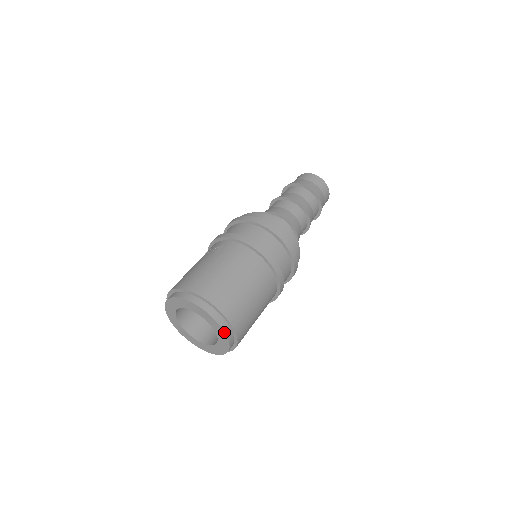
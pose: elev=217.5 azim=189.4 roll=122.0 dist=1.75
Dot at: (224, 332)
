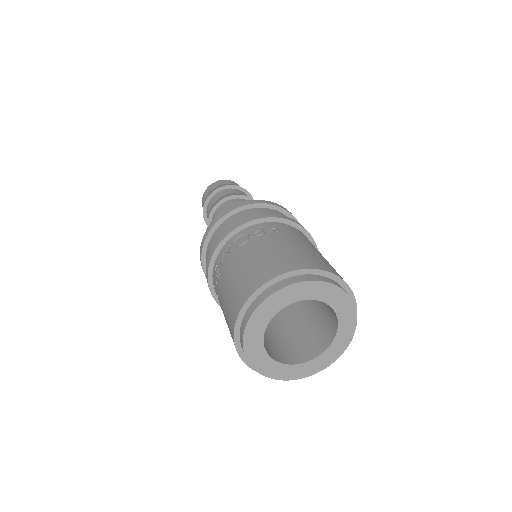
Dot at: (355, 327)
